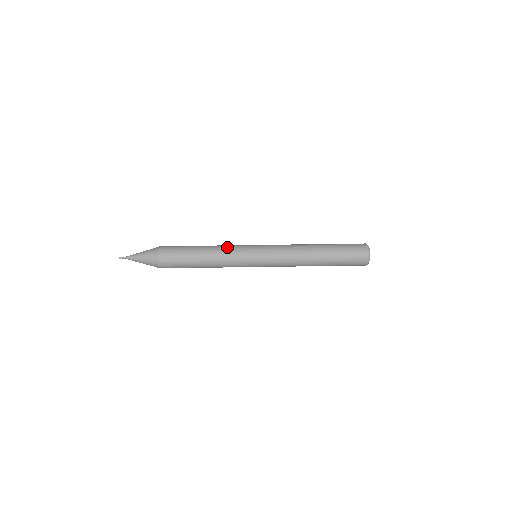
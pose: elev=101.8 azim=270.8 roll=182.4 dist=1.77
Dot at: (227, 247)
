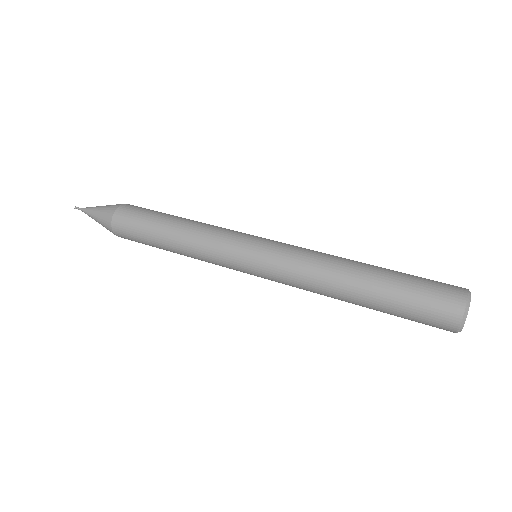
Dot at: (216, 226)
